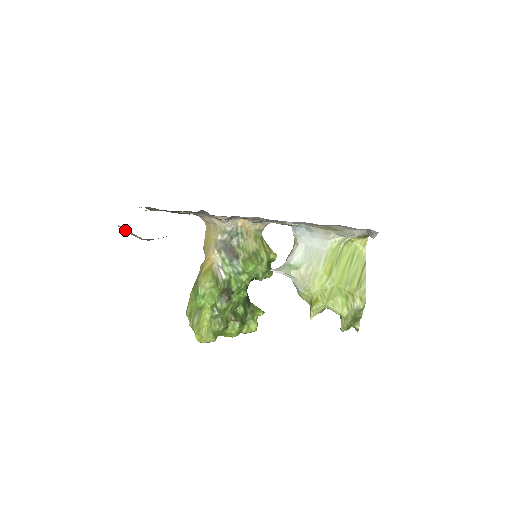
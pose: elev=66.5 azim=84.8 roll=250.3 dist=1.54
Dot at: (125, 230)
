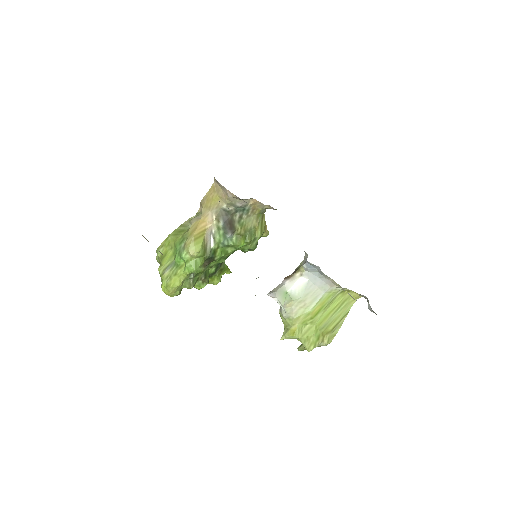
Dot at: occluded
